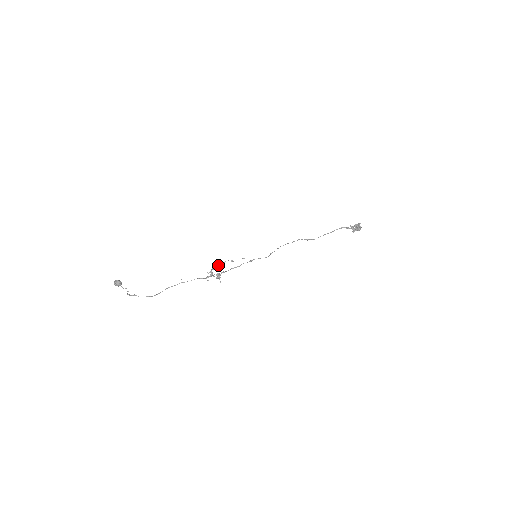
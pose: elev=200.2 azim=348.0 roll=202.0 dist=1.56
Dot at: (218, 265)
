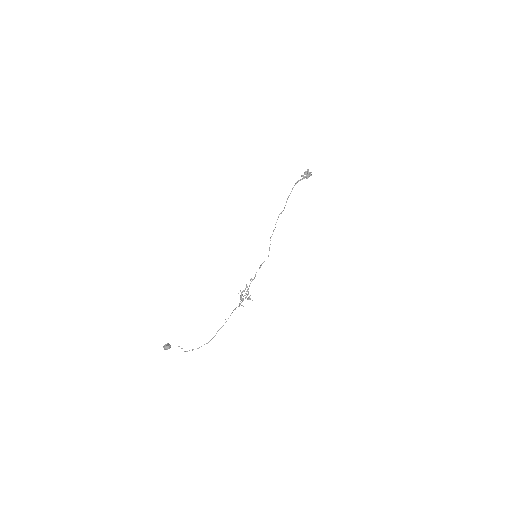
Dot at: (244, 291)
